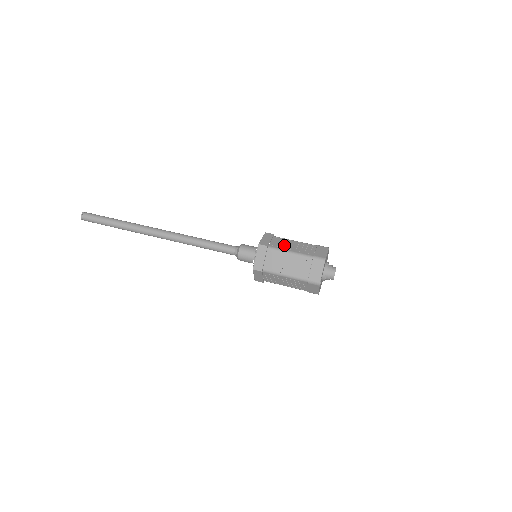
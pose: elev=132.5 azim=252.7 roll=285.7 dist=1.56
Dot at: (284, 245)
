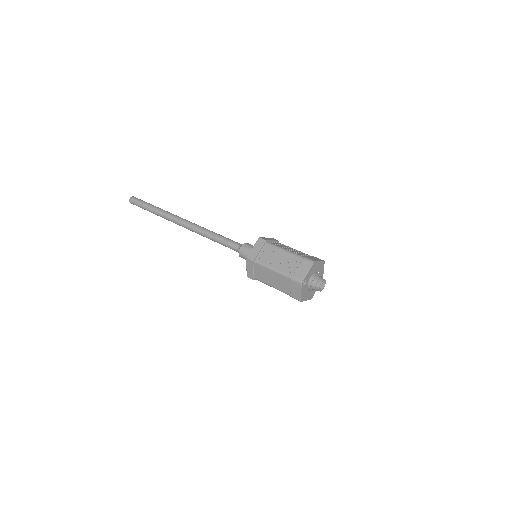
Dot at: (282, 246)
